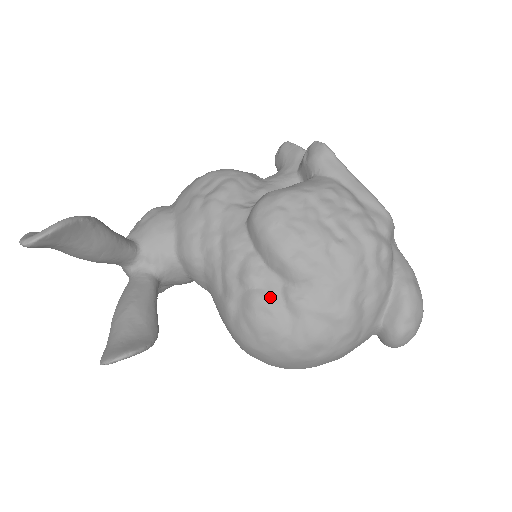
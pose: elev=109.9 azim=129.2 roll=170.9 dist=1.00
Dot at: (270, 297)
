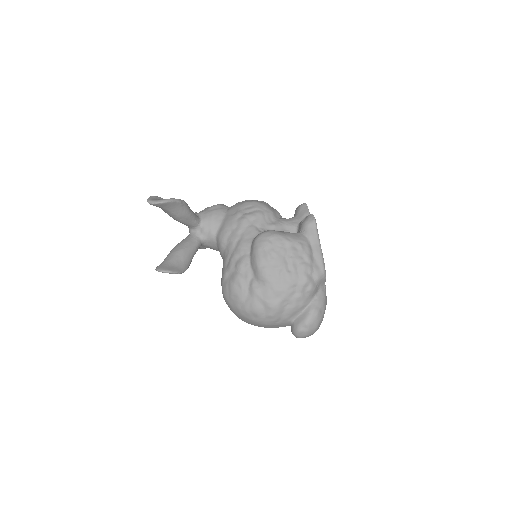
Dot at: (244, 280)
